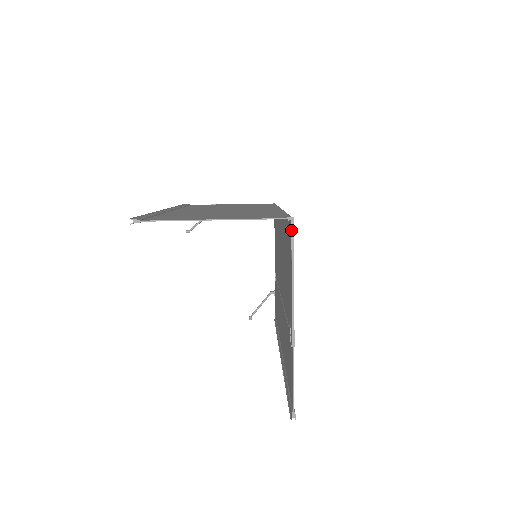
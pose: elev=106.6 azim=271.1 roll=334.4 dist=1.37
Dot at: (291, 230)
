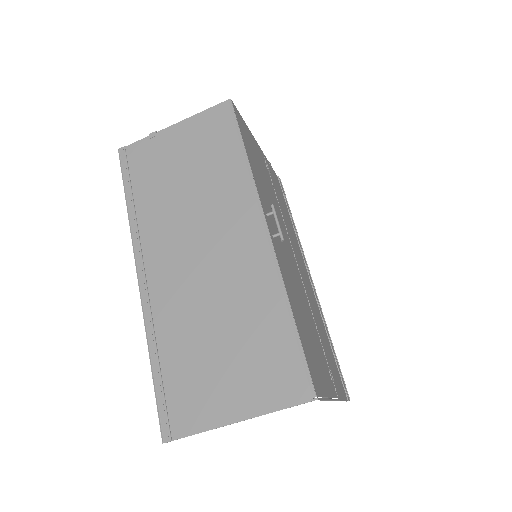
Dot at: occluded
